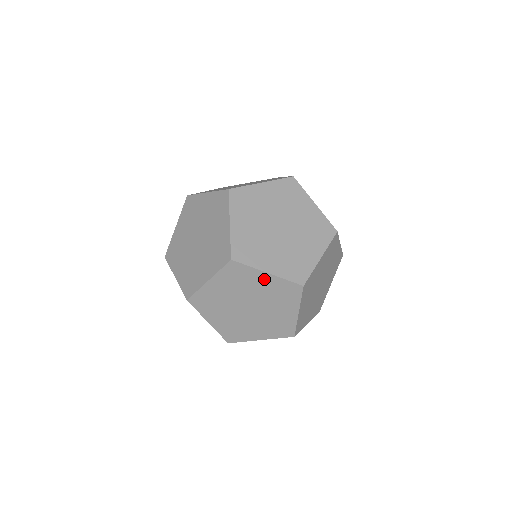
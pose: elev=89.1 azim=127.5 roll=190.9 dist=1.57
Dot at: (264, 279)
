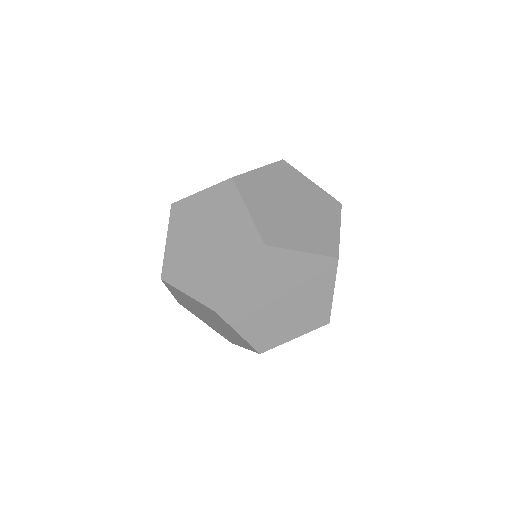
Dot at: (240, 216)
